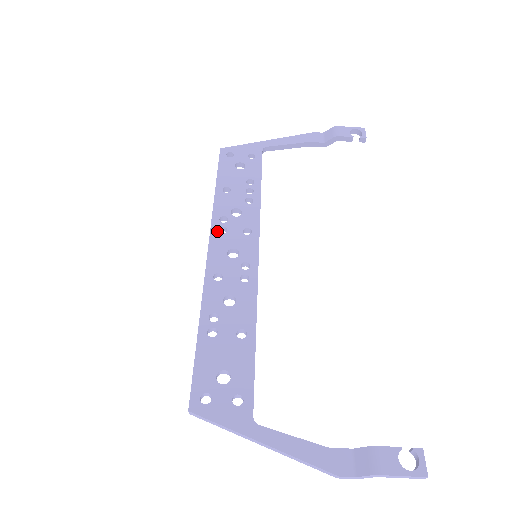
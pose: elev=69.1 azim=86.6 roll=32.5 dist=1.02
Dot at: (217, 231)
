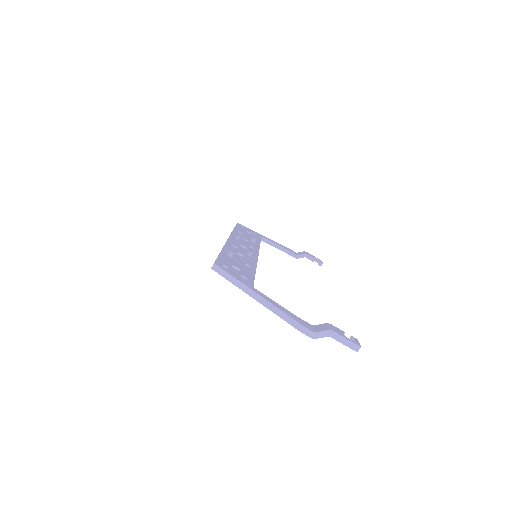
Dot at: (234, 237)
